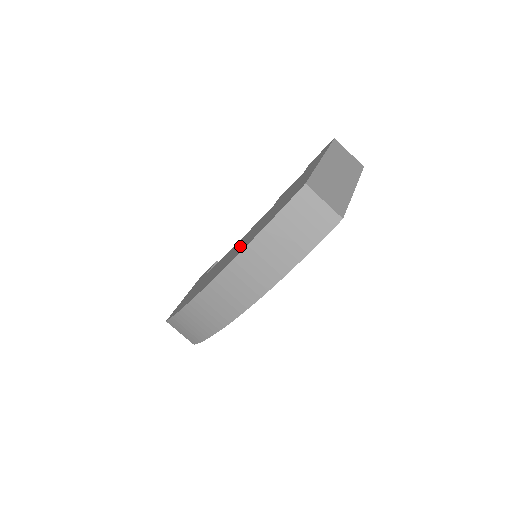
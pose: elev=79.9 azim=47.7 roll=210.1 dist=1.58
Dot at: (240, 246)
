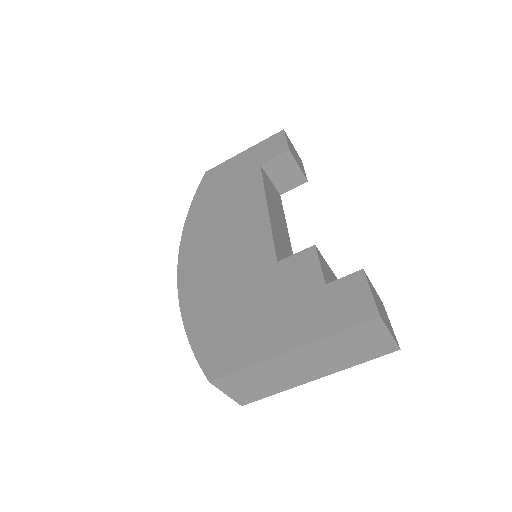
Dot at: (214, 270)
